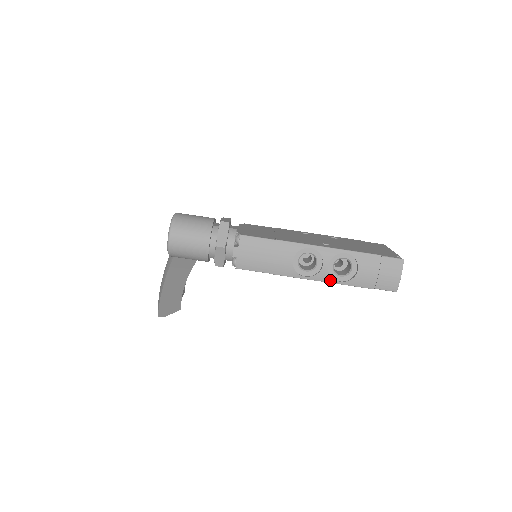
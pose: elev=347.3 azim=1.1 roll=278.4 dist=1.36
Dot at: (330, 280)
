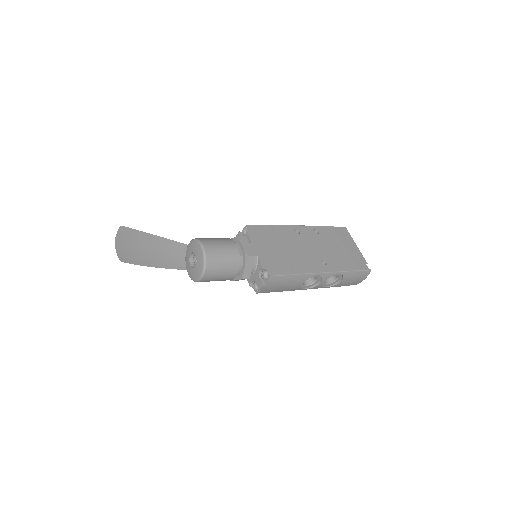
Dot at: occluded
